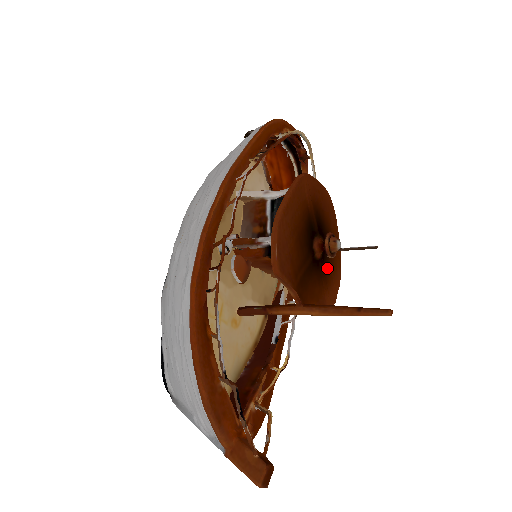
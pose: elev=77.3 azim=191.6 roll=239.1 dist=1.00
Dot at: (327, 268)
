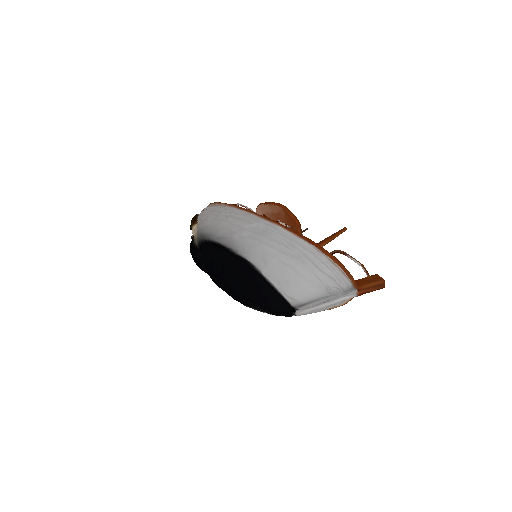
Dot at: occluded
